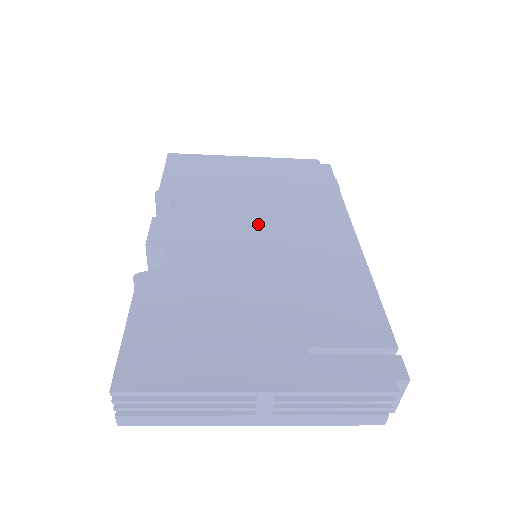
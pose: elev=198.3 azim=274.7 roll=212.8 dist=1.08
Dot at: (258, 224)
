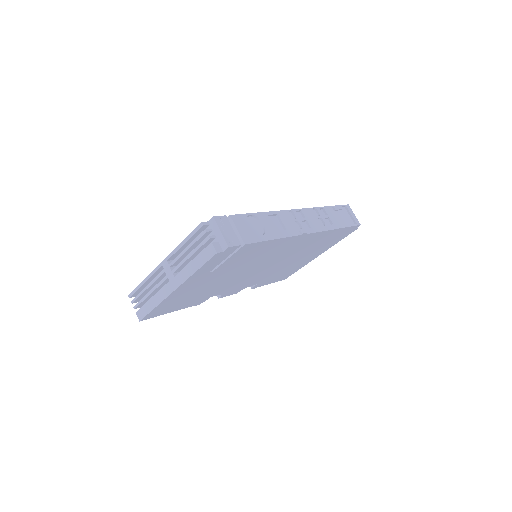
Dot at: occluded
